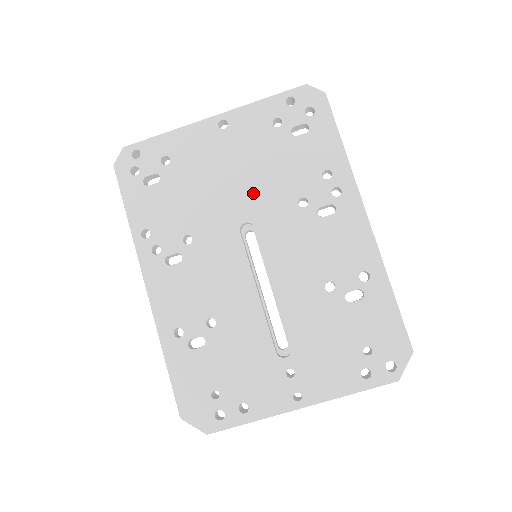
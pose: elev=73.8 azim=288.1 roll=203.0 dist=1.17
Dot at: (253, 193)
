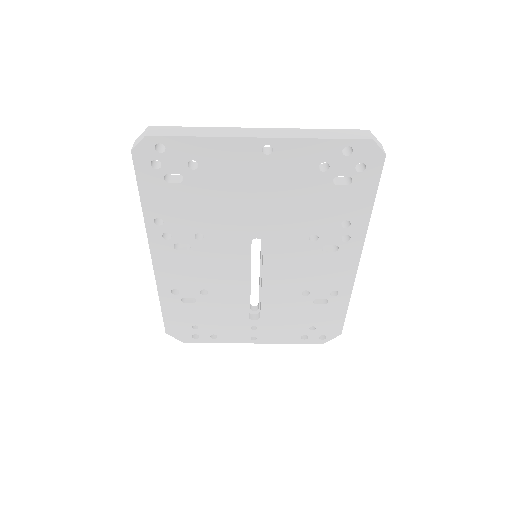
Dot at: (273, 219)
